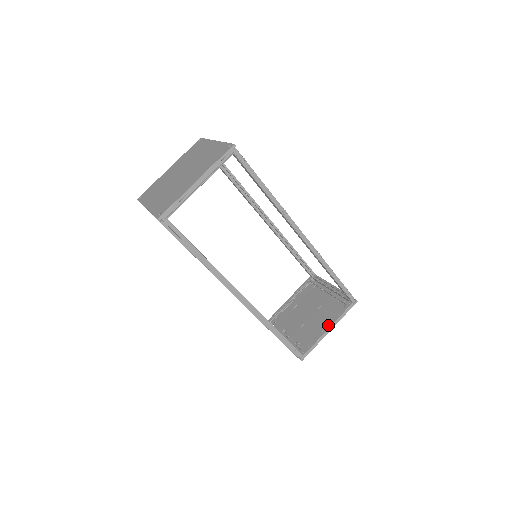
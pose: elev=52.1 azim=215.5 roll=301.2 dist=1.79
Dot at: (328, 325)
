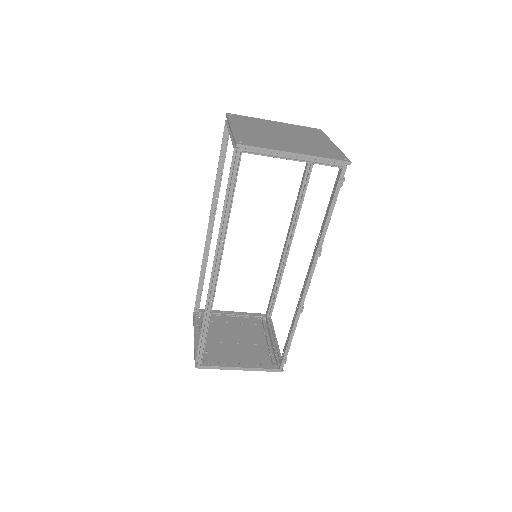
Dot at: (244, 364)
